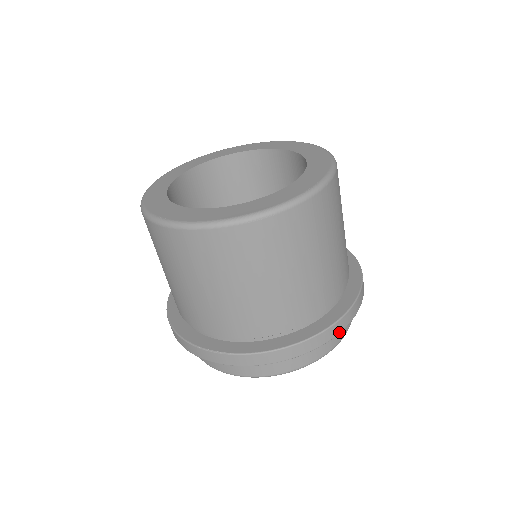
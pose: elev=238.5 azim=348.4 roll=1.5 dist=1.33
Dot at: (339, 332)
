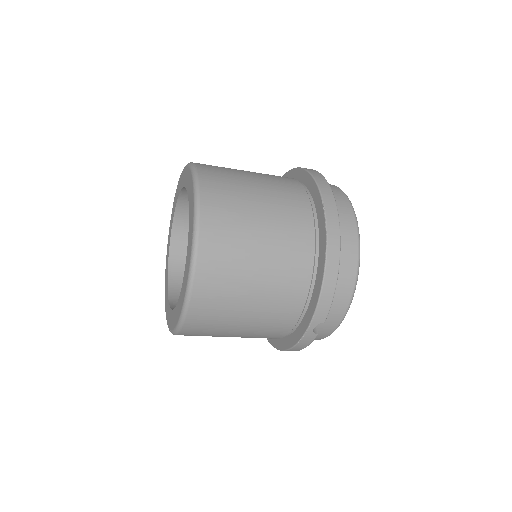
Dot at: occluded
